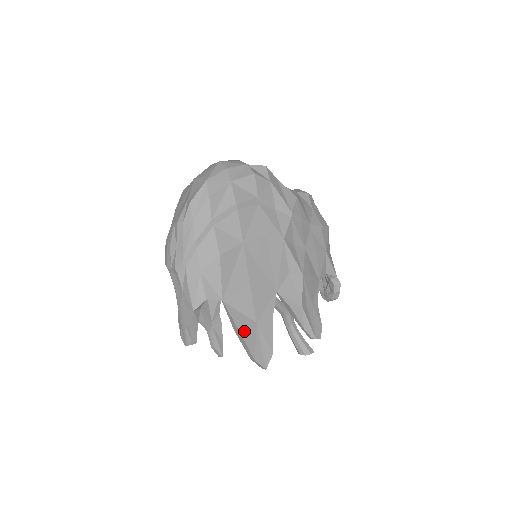
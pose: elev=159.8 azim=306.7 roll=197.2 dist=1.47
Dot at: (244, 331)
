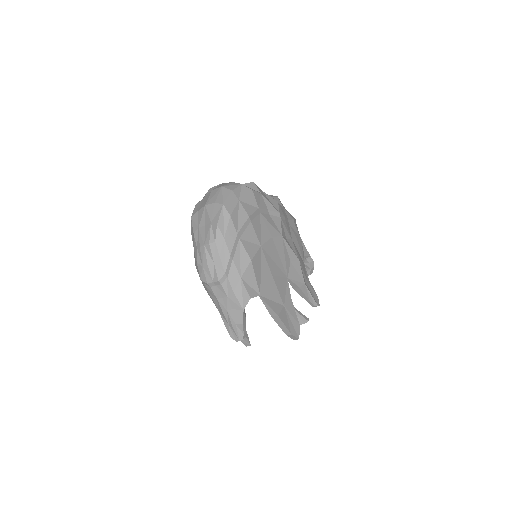
Dot at: (280, 314)
